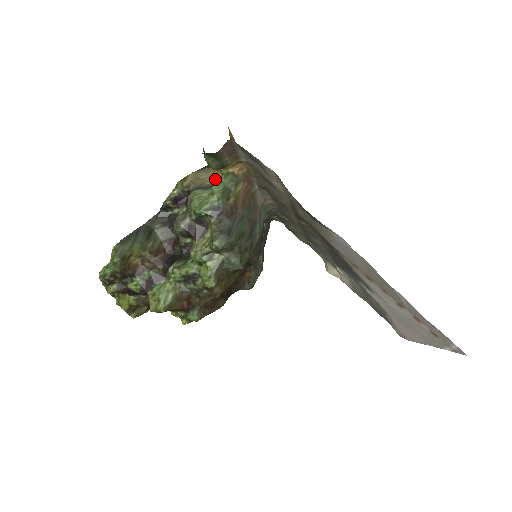
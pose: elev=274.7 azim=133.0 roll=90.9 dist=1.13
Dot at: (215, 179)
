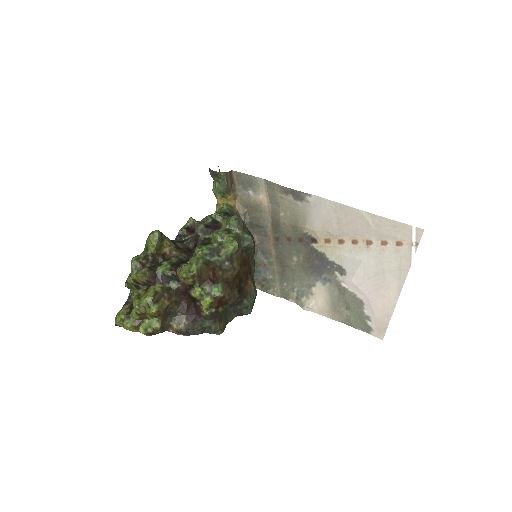
Dot at: occluded
